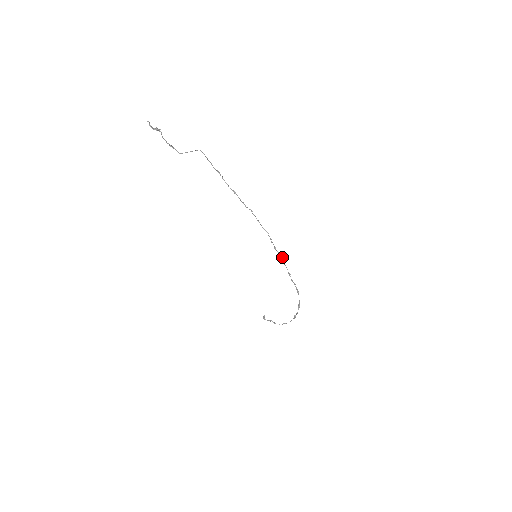
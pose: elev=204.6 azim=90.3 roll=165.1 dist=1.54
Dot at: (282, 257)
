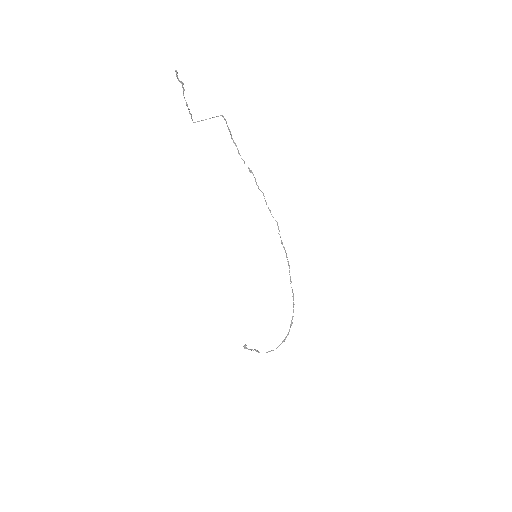
Dot at: occluded
